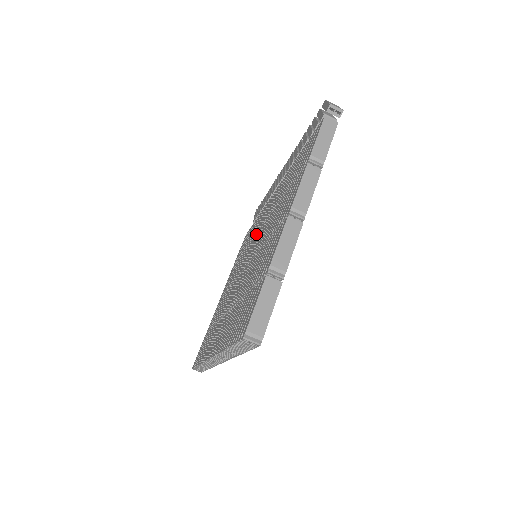
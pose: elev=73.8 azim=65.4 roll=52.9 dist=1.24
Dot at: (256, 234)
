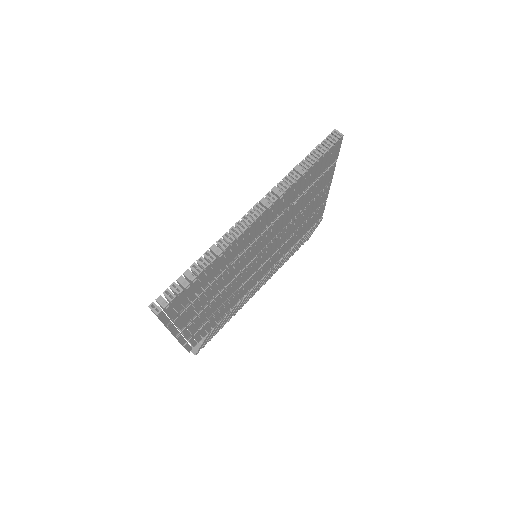
Dot at: occluded
